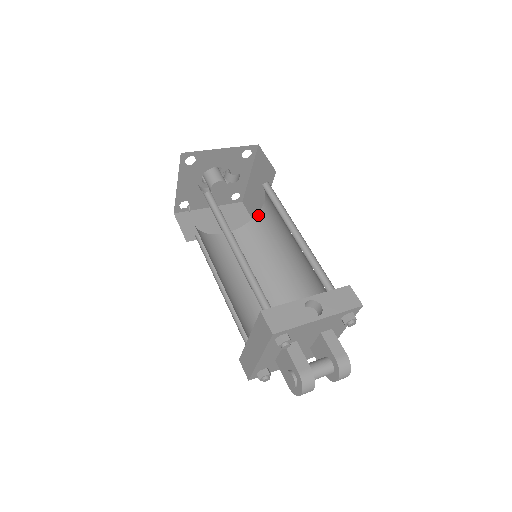
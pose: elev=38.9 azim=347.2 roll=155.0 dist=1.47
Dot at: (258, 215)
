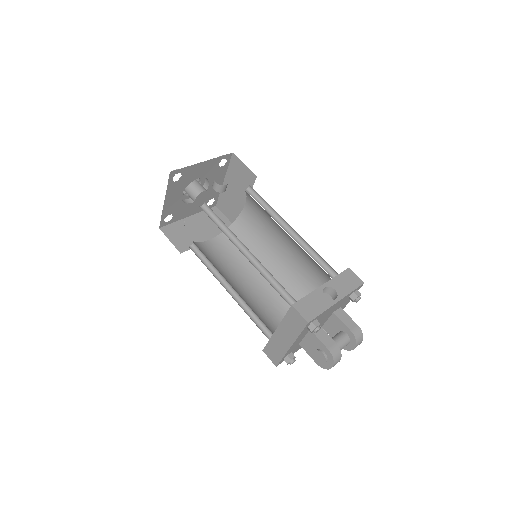
Dot at: (240, 217)
